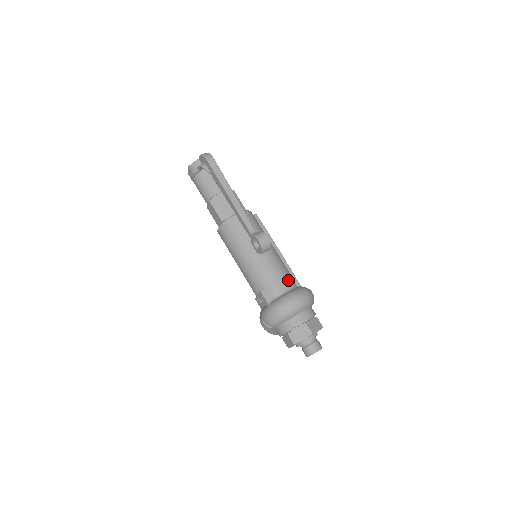
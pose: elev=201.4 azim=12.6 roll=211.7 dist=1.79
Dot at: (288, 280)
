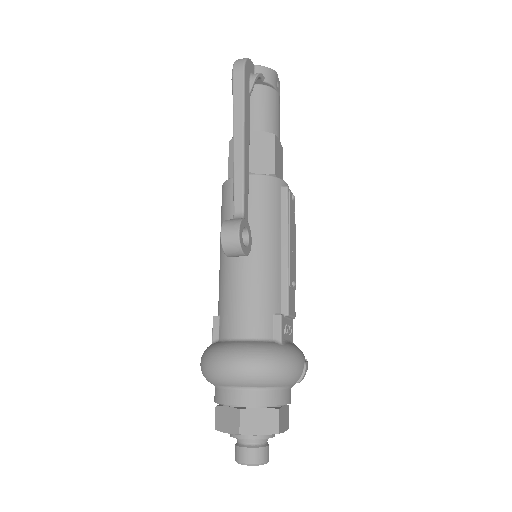
Dot at: (258, 321)
